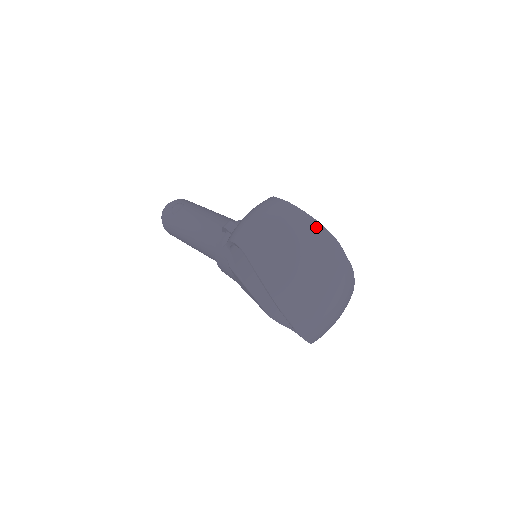
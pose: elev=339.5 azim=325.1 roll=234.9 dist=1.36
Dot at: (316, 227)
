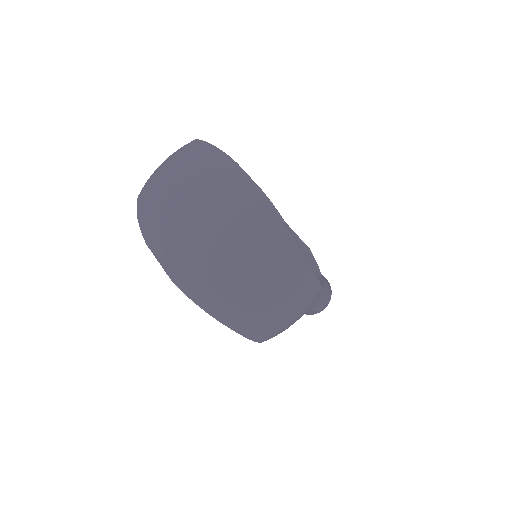
Dot at: (204, 148)
